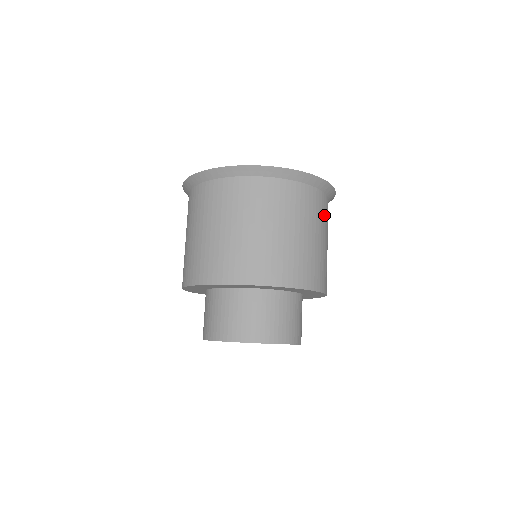
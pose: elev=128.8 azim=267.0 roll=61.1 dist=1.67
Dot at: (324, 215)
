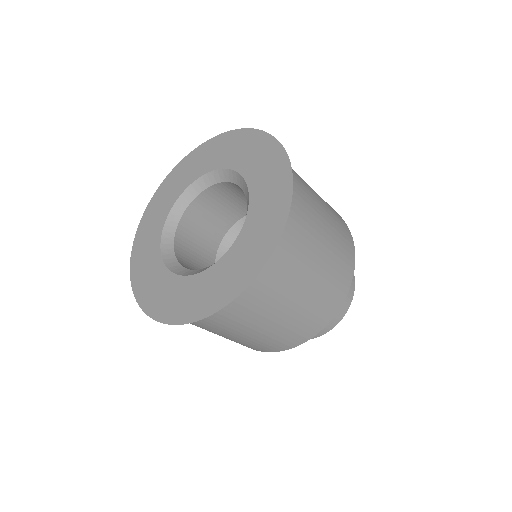
Dot at: (306, 200)
